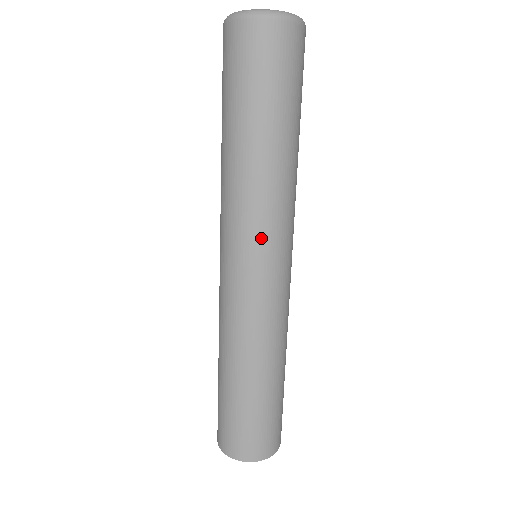
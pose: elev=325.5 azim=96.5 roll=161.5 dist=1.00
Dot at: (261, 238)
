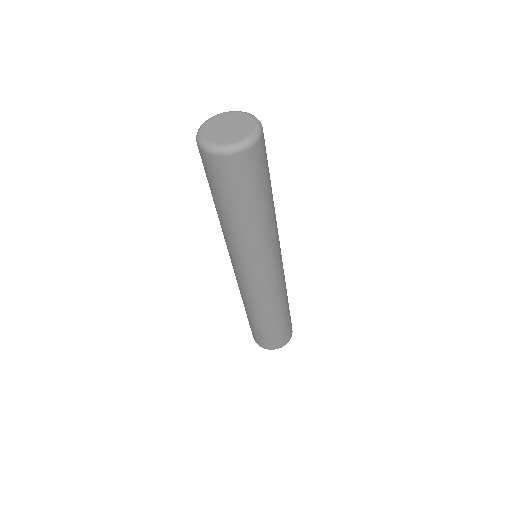
Dot at: (263, 262)
